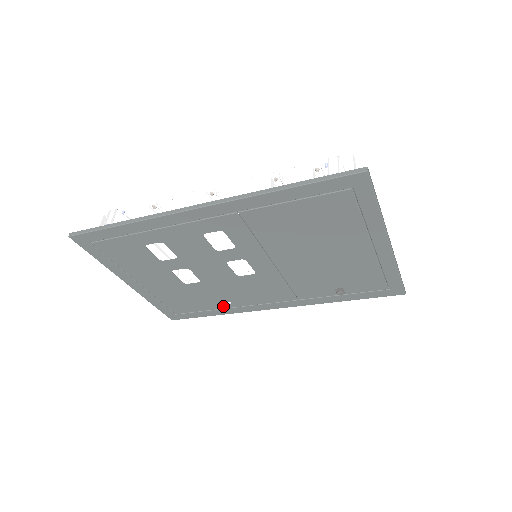
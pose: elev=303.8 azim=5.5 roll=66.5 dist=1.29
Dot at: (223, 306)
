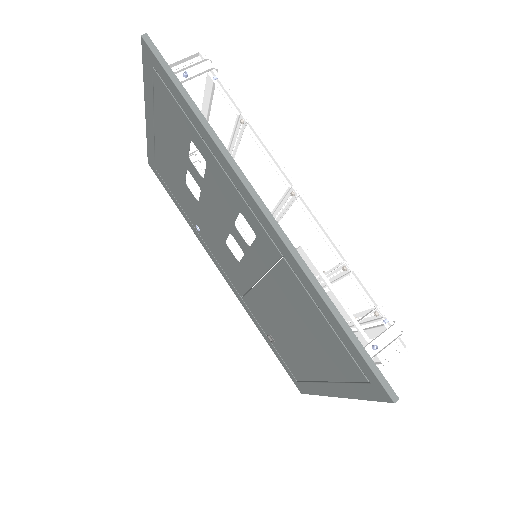
Dot at: (192, 221)
